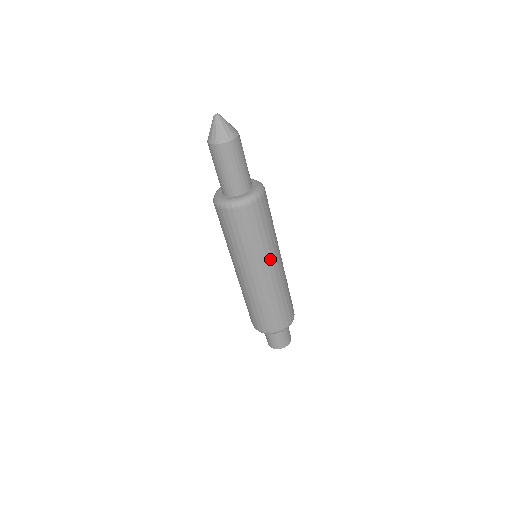
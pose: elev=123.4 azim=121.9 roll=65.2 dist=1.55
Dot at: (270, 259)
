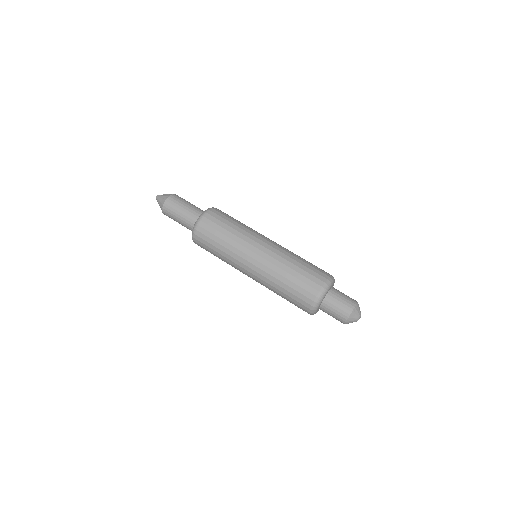
Dot at: (255, 238)
